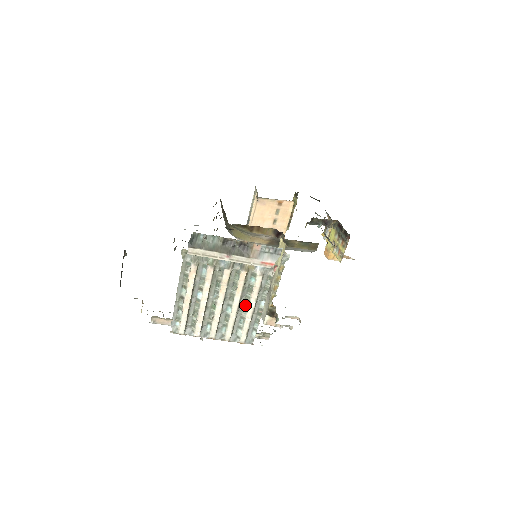
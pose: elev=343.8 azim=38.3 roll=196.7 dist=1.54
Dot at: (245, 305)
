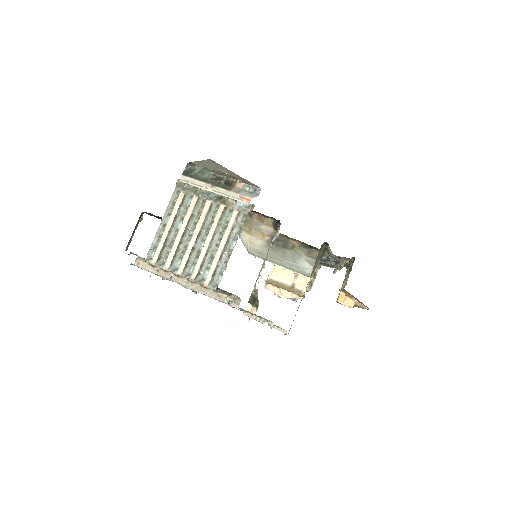
Dot at: (218, 243)
